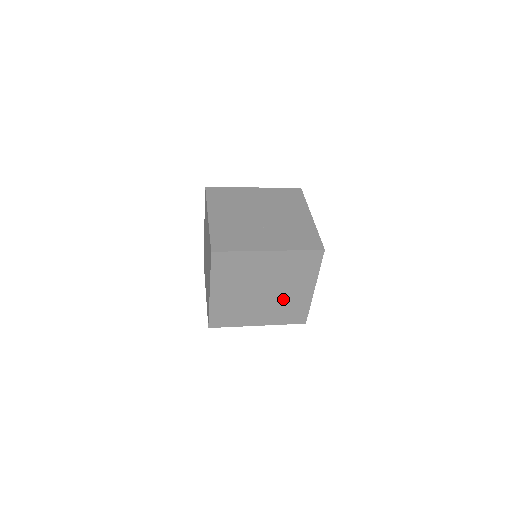
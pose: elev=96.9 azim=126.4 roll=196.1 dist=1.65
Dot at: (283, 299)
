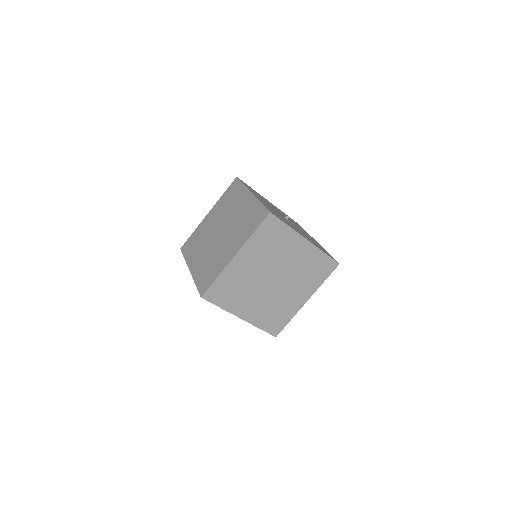
Dot at: occluded
